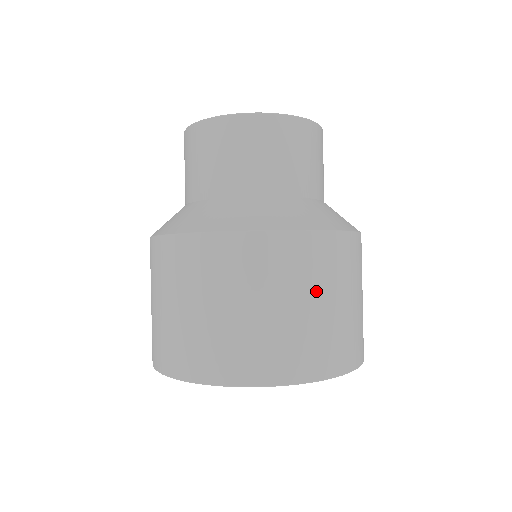
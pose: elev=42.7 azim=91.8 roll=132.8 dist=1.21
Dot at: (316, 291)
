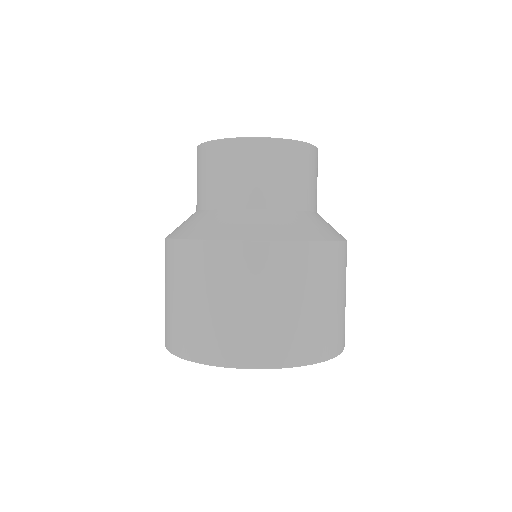
Dot at: (285, 293)
